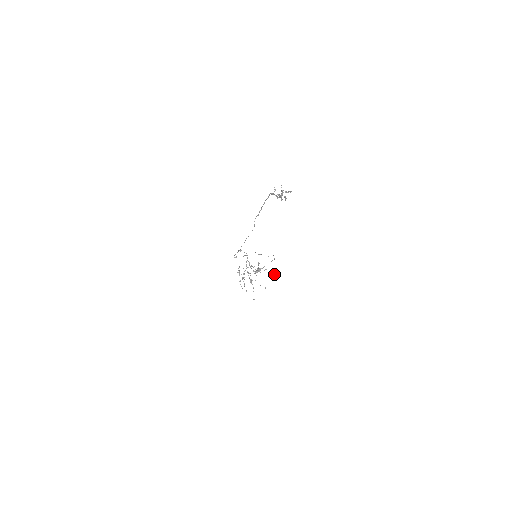
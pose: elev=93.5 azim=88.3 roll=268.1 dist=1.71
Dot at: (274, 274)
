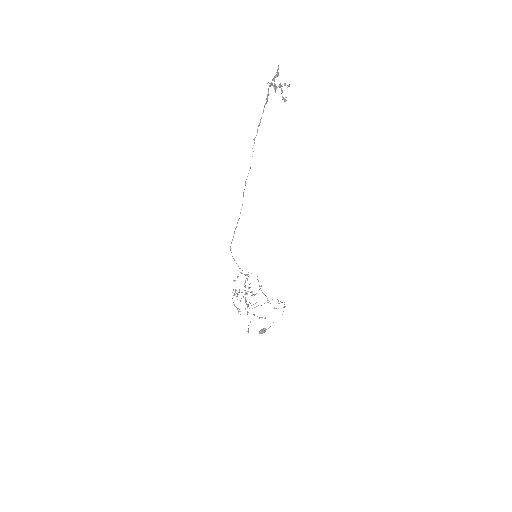
Dot at: occluded
